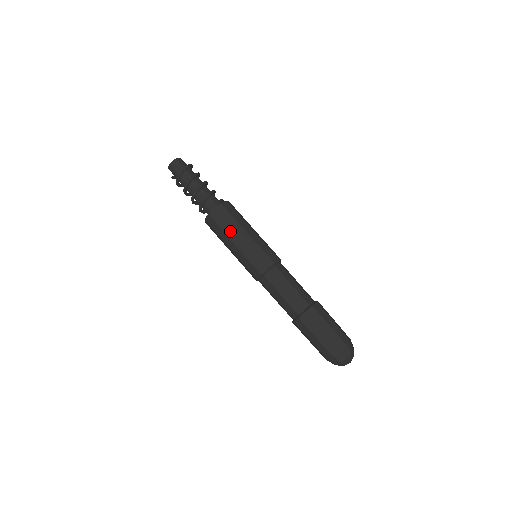
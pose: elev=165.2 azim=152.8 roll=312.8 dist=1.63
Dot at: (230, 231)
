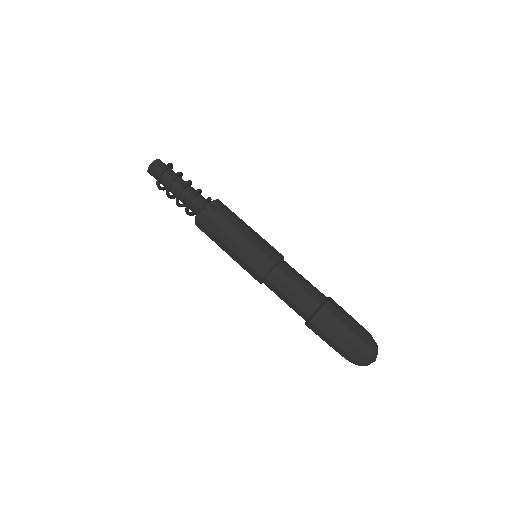
Dot at: (218, 241)
